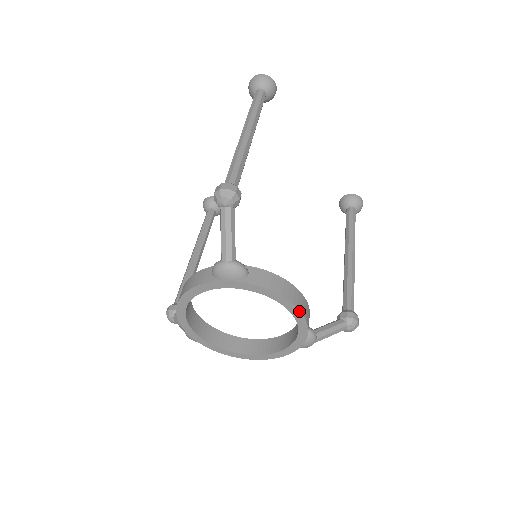
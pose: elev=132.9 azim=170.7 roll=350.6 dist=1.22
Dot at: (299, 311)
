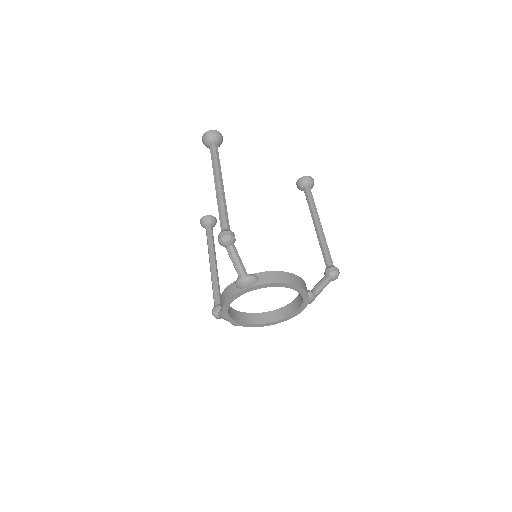
Dot at: (298, 287)
